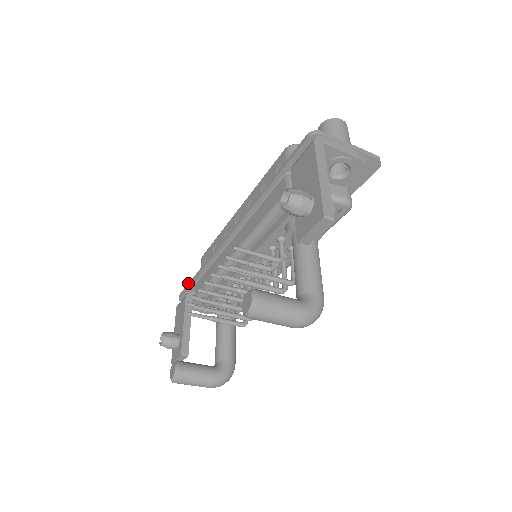
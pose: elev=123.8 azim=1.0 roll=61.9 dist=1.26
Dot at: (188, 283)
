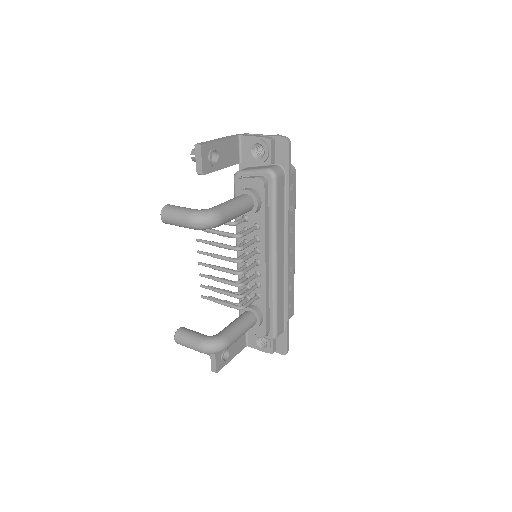
Dot at: occluded
